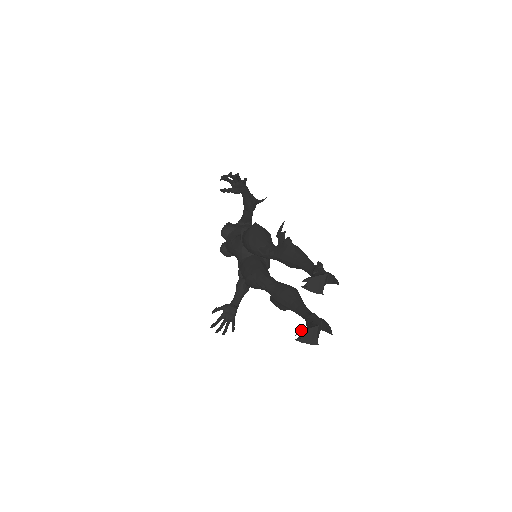
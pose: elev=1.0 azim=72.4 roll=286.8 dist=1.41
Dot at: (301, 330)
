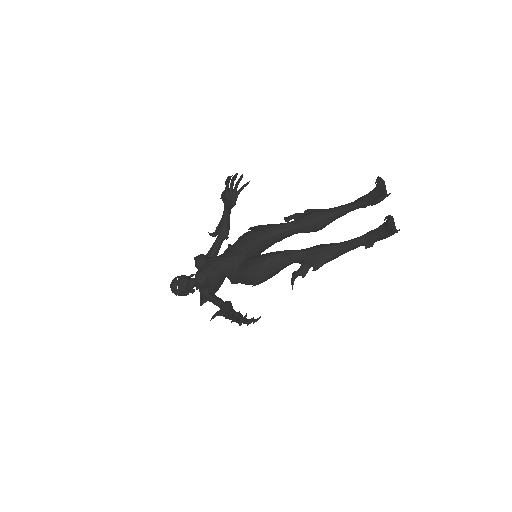
Dot at: (387, 216)
